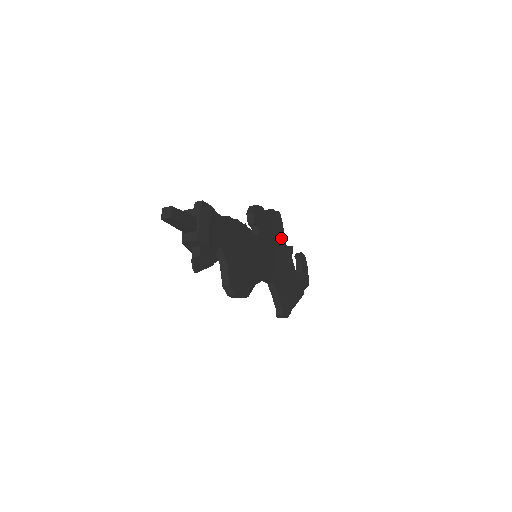
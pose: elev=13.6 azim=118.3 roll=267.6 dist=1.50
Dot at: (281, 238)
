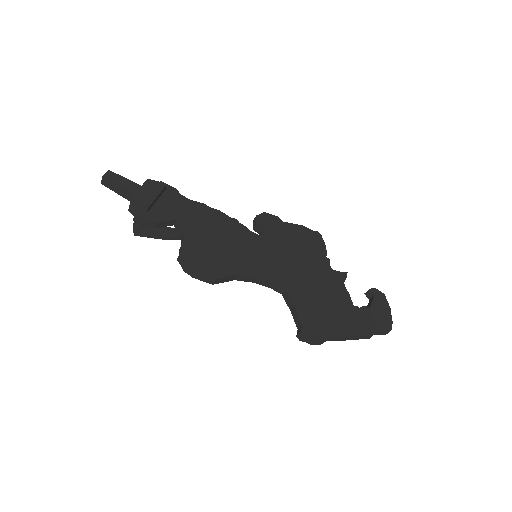
Dot at: (318, 256)
